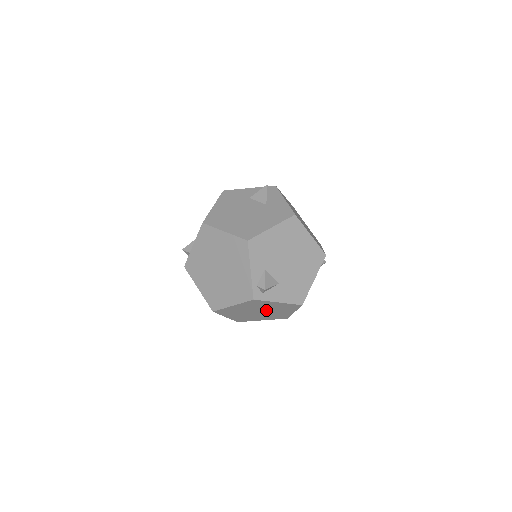
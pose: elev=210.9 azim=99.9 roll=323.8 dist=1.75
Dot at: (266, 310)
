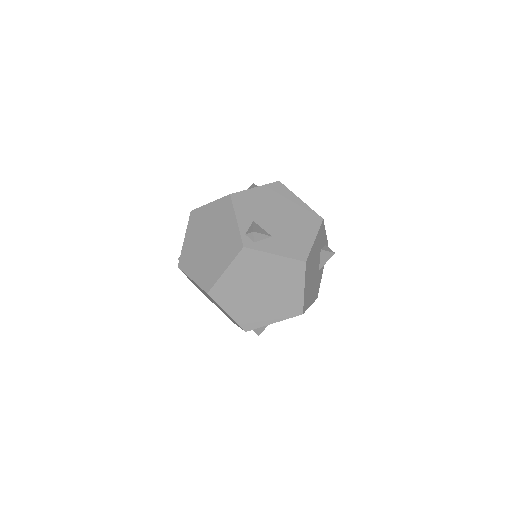
Dot at: (268, 284)
